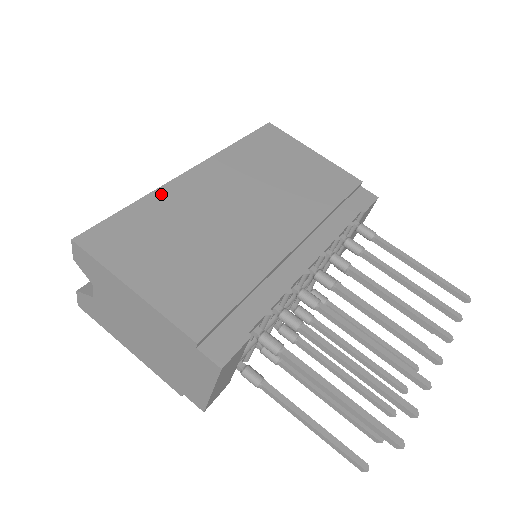
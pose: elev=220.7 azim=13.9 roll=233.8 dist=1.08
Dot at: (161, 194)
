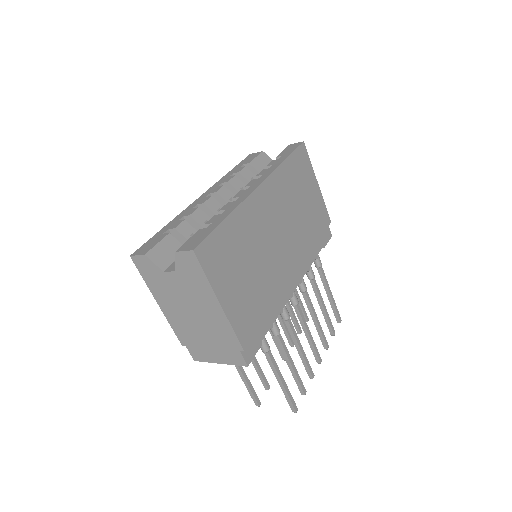
Dot at: (242, 211)
